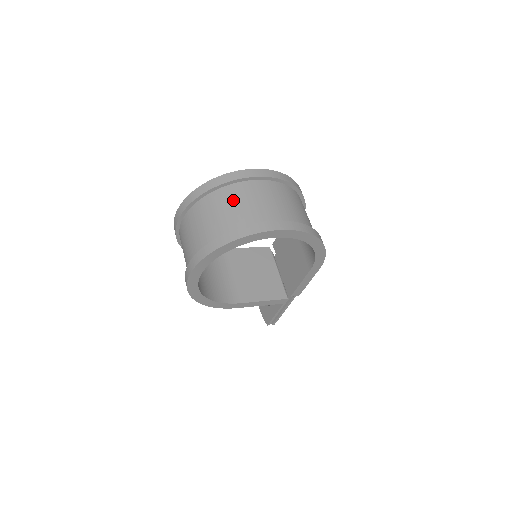
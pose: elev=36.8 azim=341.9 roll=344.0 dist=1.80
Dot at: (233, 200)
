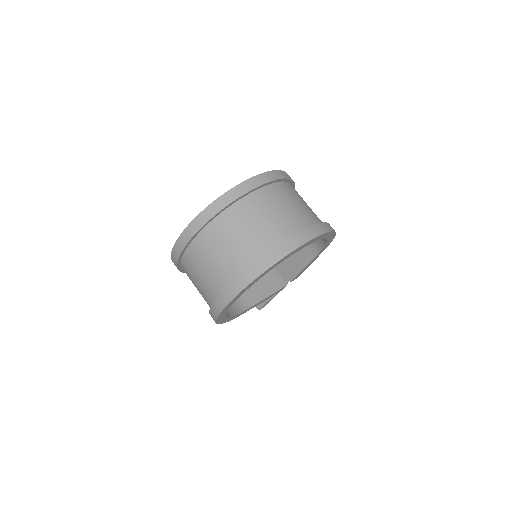
Dot at: (251, 218)
